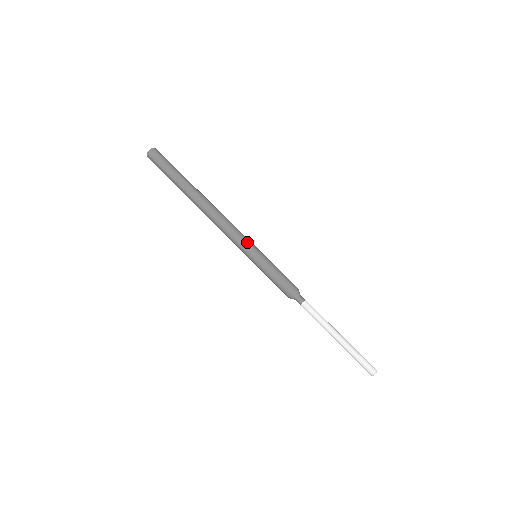
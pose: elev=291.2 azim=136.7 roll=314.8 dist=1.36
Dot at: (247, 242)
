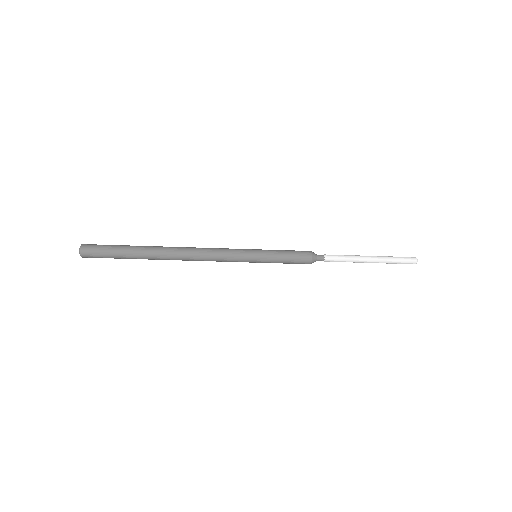
Dot at: (240, 252)
